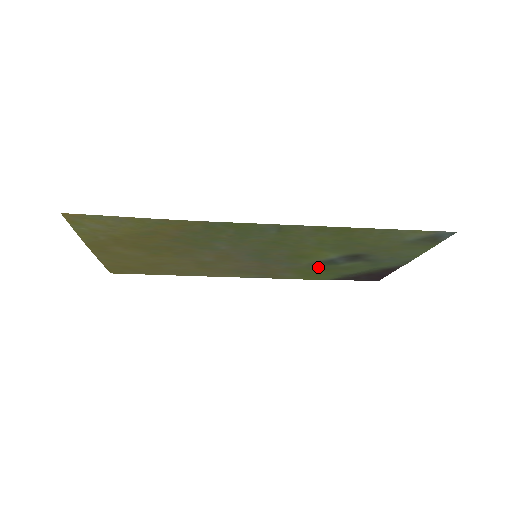
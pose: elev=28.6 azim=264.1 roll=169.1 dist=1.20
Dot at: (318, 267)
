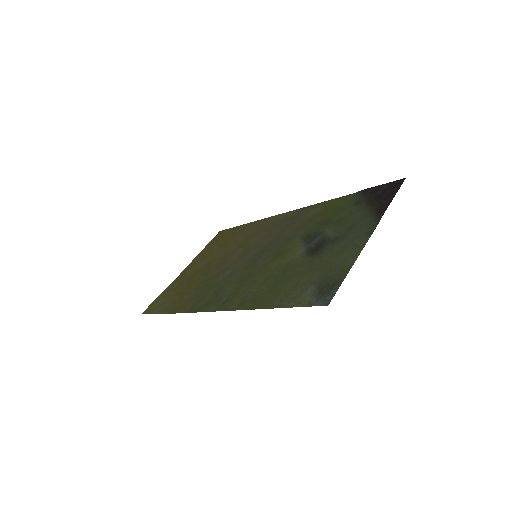
Dot at: (315, 227)
